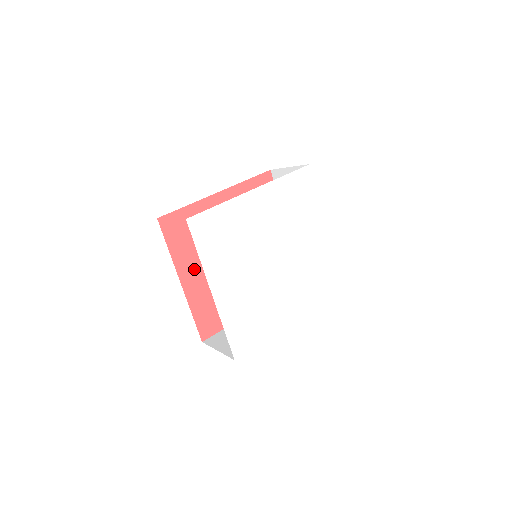
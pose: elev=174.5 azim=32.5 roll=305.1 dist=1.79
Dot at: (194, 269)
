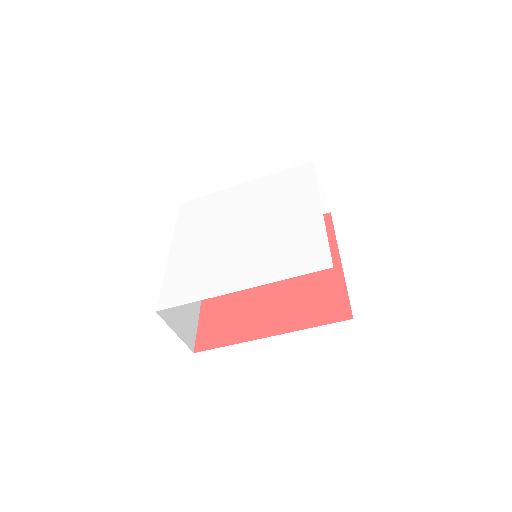
Dot at: occluded
